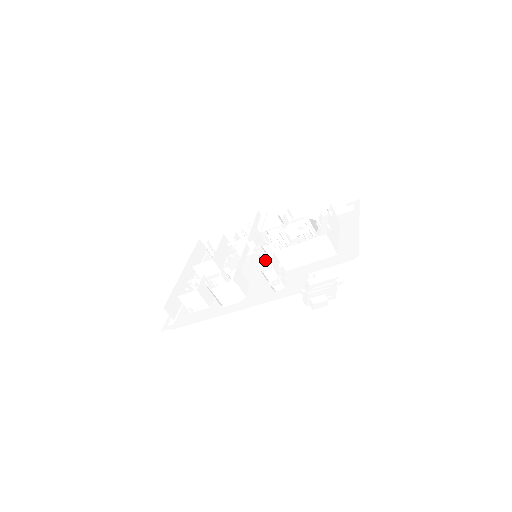
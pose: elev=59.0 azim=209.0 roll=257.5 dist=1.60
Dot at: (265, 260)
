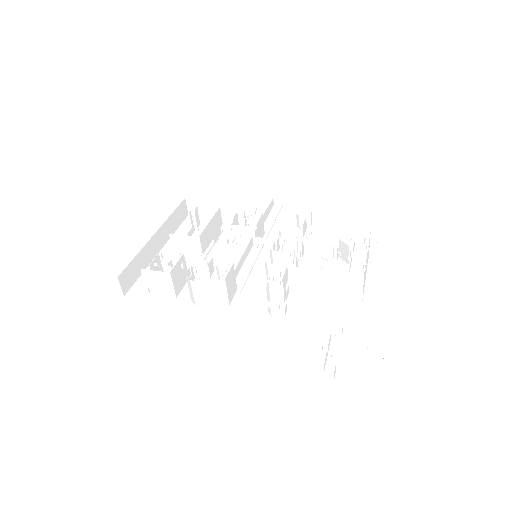
Dot at: (271, 270)
